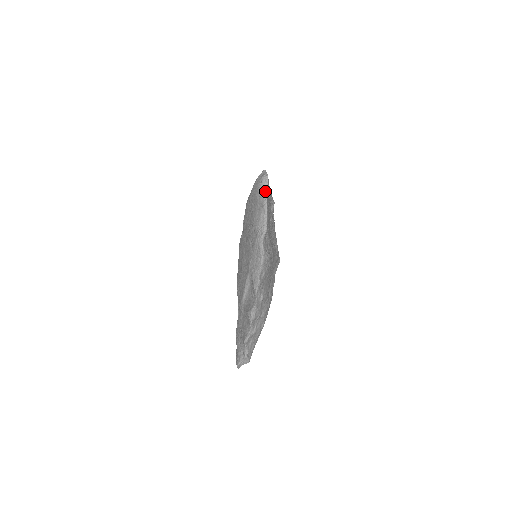
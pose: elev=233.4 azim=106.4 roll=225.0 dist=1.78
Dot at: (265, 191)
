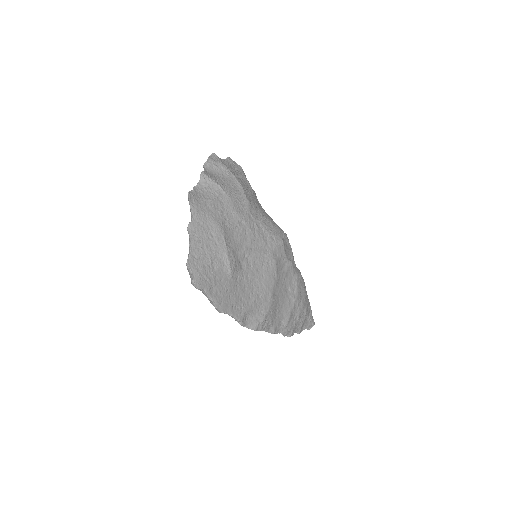
Dot at: occluded
